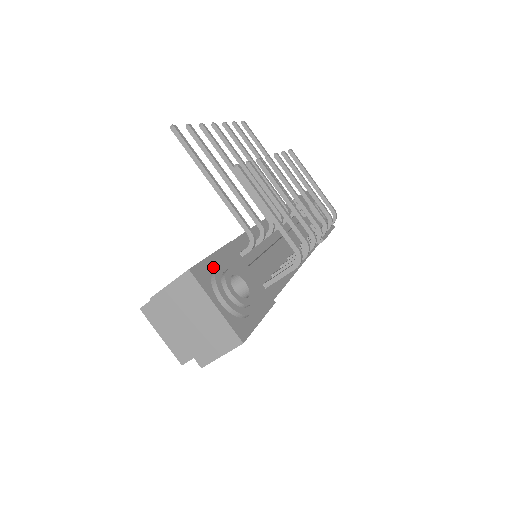
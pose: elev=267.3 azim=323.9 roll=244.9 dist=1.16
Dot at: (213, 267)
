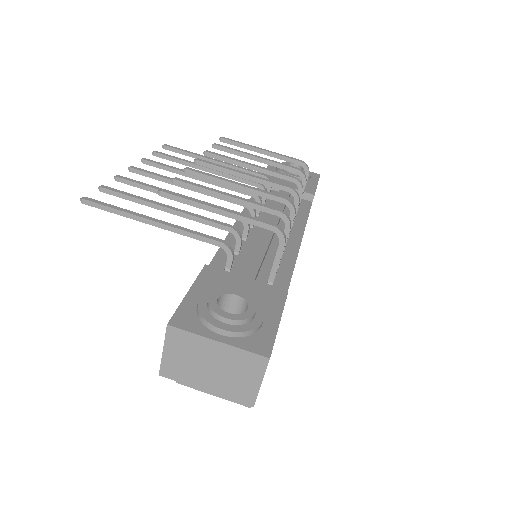
Dot at: (196, 303)
